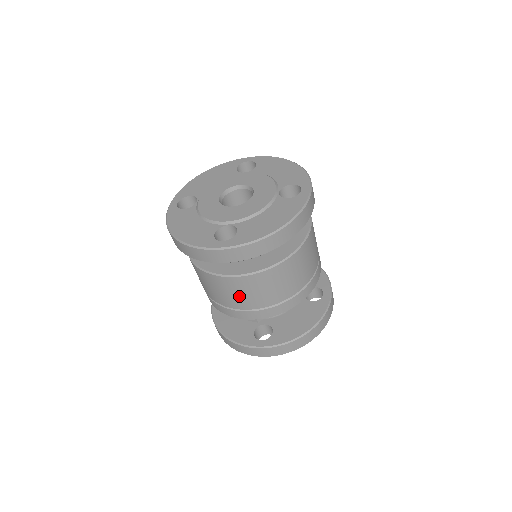
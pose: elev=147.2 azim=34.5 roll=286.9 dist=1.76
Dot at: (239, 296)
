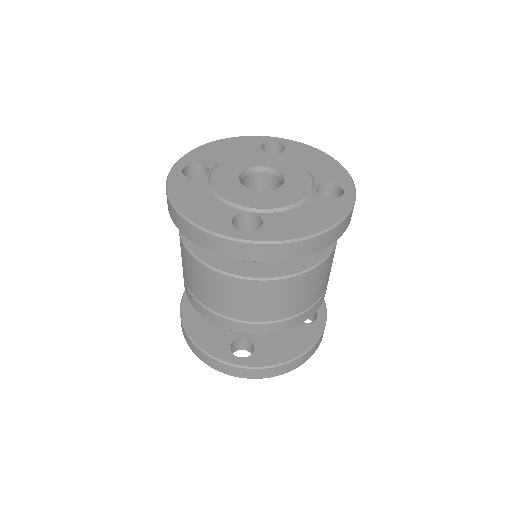
Dot at: (235, 302)
